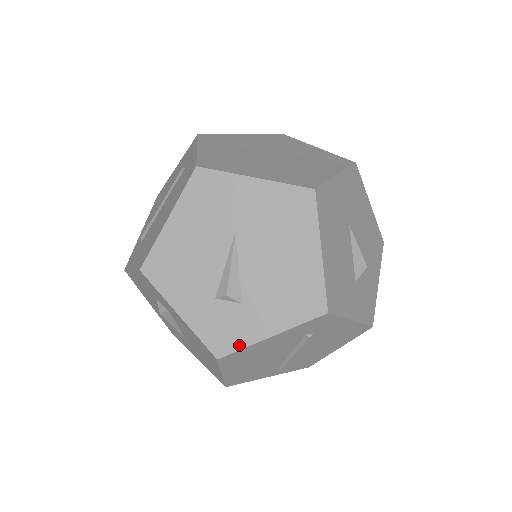
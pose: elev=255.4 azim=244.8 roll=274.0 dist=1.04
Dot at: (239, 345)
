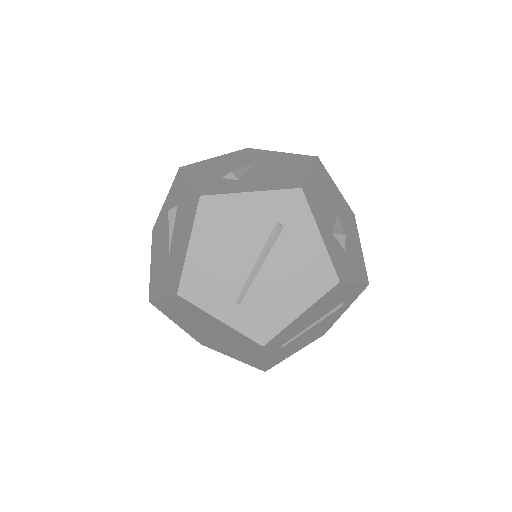
Dot at: (223, 192)
